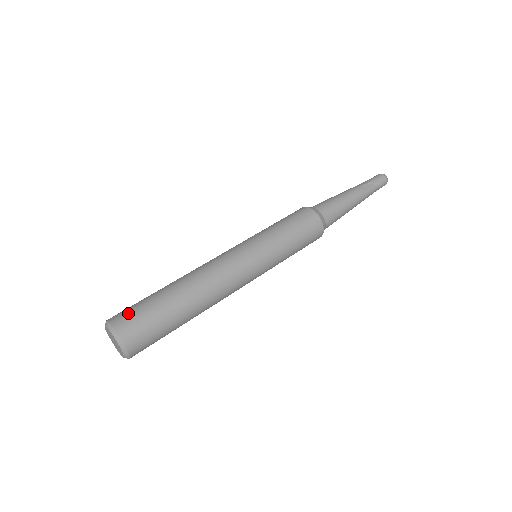
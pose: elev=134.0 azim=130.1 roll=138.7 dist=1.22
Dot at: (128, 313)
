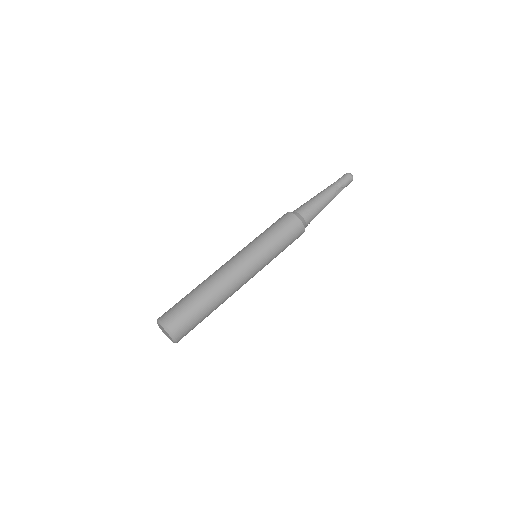
Dot at: (181, 322)
